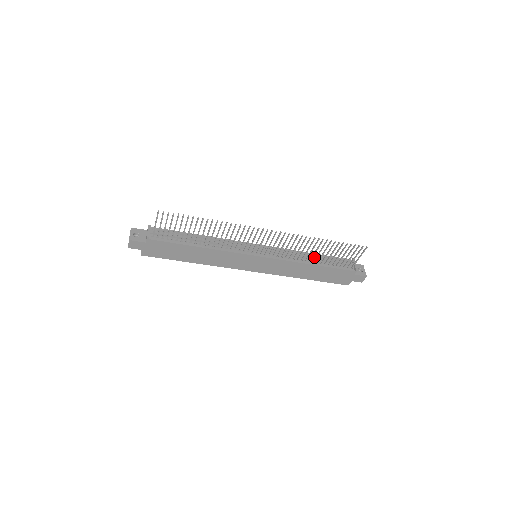
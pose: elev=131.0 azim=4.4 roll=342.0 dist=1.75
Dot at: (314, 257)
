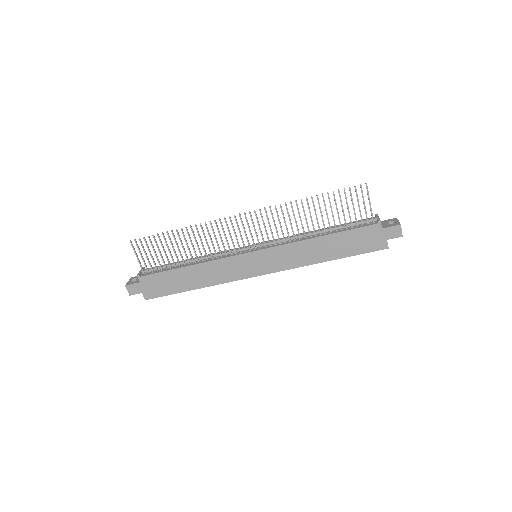
Dot at: occluded
